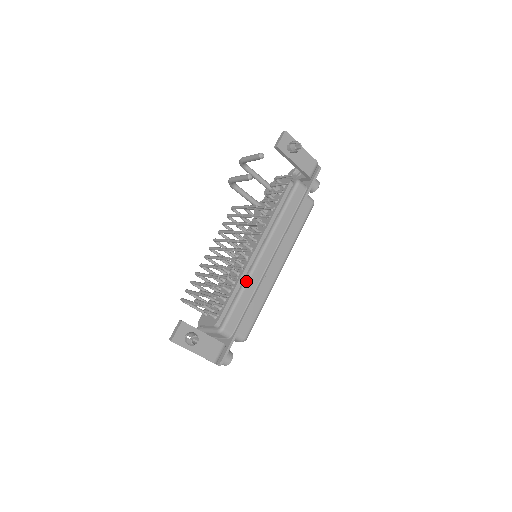
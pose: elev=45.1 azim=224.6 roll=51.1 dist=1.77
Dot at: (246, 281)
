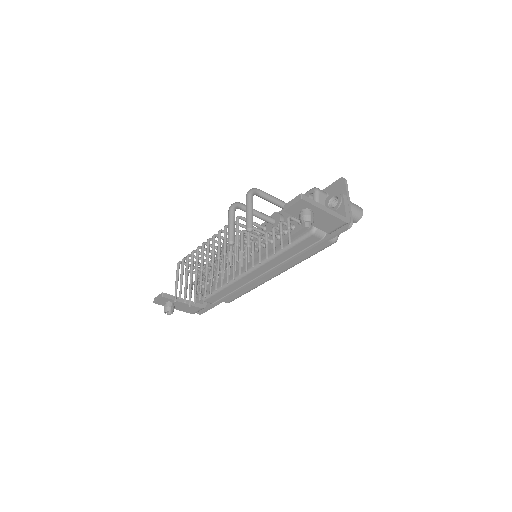
Dot at: (229, 283)
